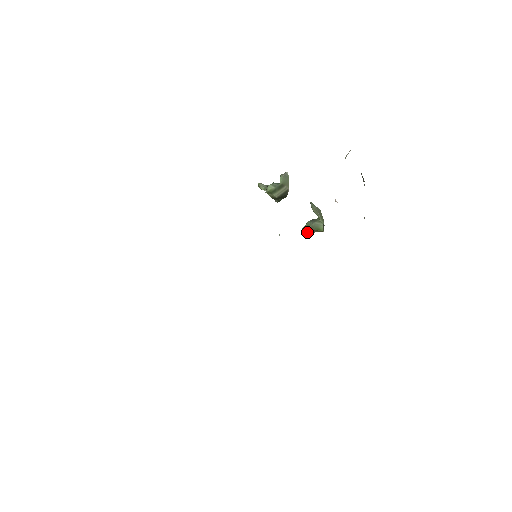
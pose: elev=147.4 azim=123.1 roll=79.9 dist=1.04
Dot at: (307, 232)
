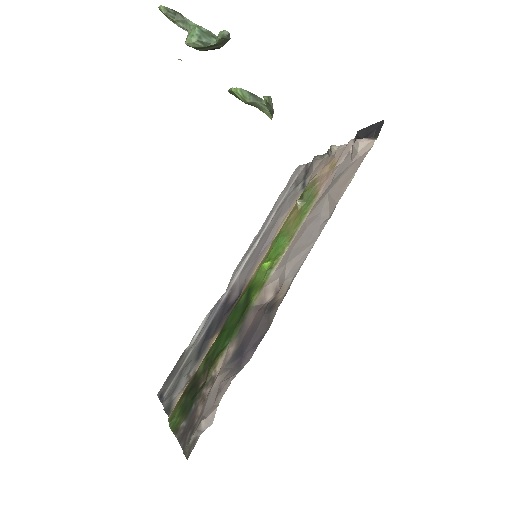
Dot at: (240, 99)
